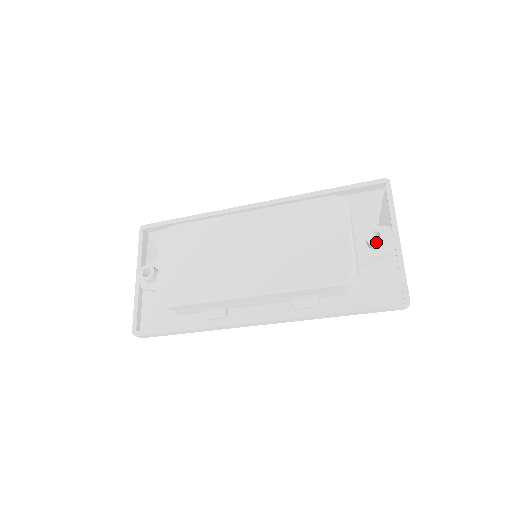
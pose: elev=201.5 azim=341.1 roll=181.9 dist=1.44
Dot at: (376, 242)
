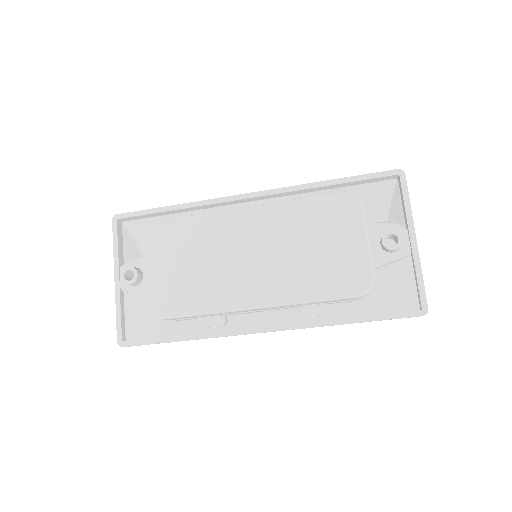
Dot at: (394, 247)
